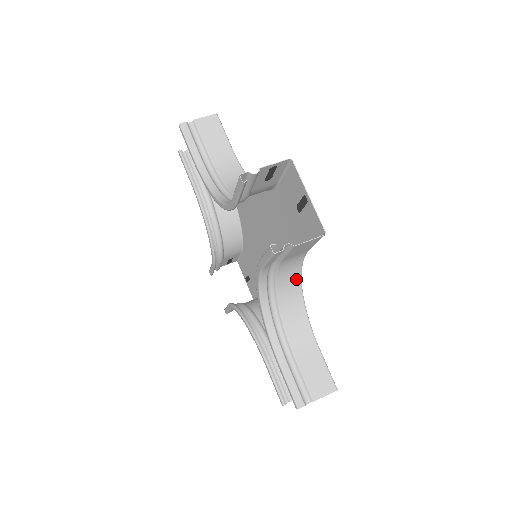
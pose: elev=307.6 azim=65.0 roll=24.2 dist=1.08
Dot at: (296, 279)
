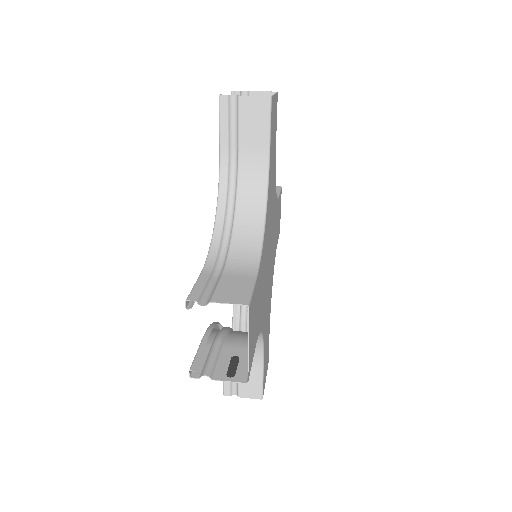
Dot at: occluded
